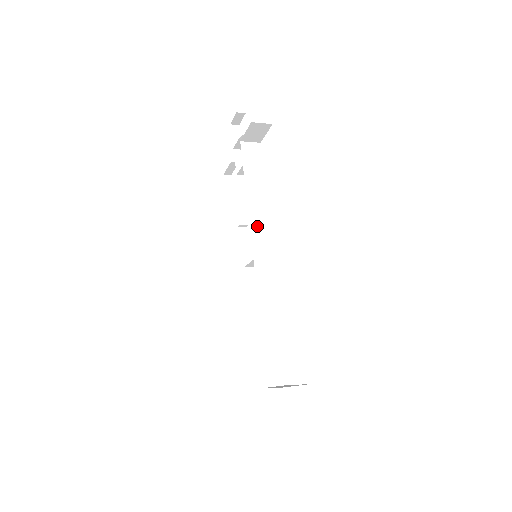
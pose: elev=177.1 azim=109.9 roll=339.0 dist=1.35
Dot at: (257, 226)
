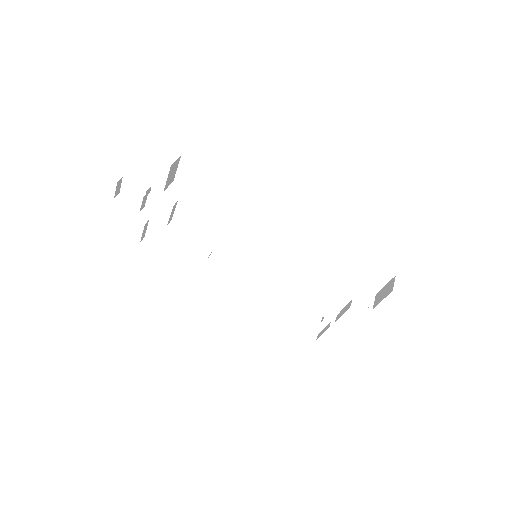
Dot at: (246, 232)
